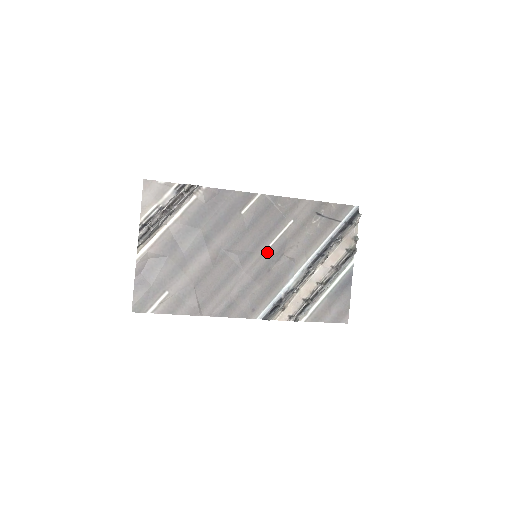
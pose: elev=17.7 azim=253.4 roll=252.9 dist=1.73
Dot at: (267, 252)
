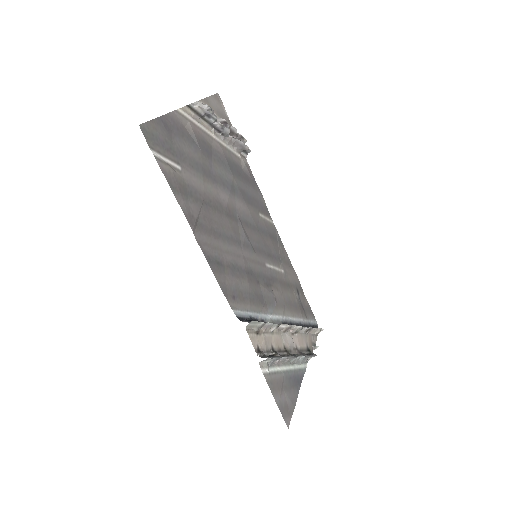
Dot at: (262, 266)
